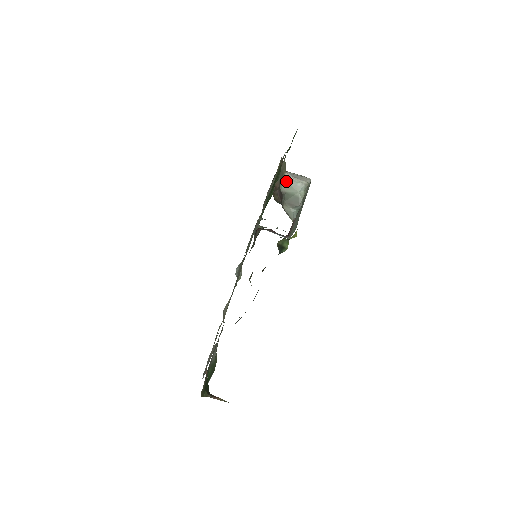
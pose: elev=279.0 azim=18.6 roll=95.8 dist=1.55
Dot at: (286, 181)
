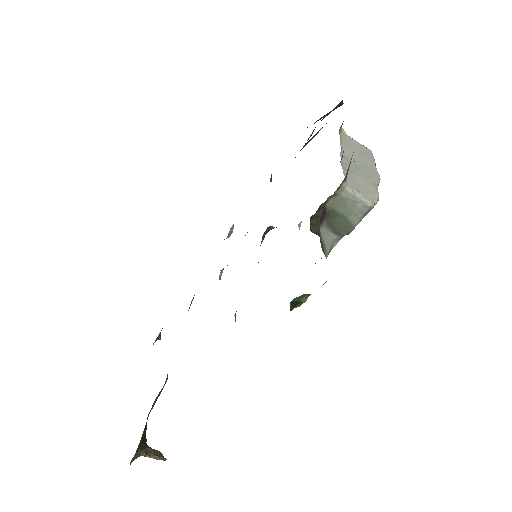
Dot at: (340, 194)
